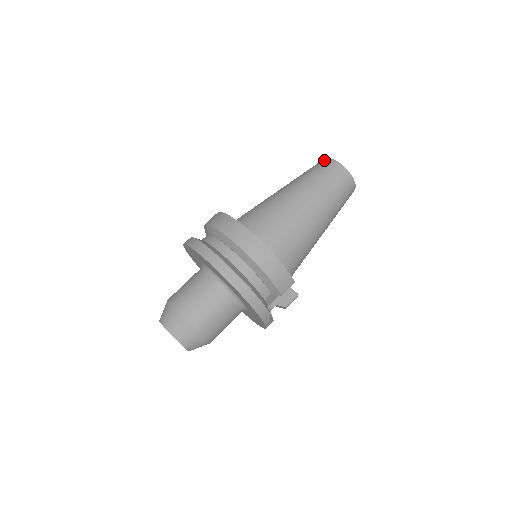
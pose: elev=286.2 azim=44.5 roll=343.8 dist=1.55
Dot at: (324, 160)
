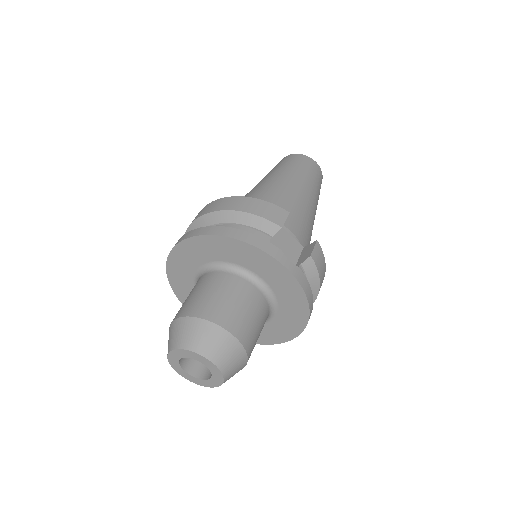
Dot at: occluded
